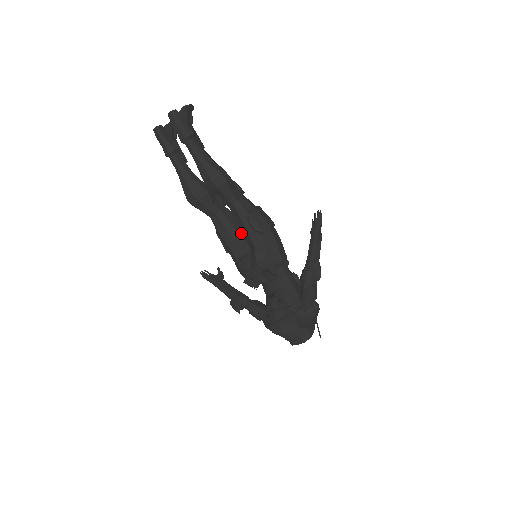
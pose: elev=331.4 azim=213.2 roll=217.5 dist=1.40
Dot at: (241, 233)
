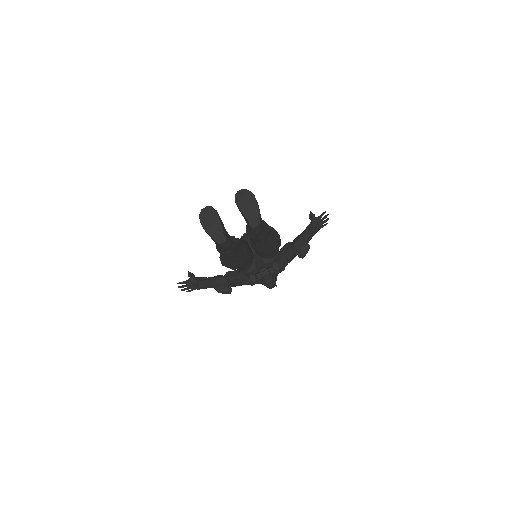
Dot at: (250, 251)
